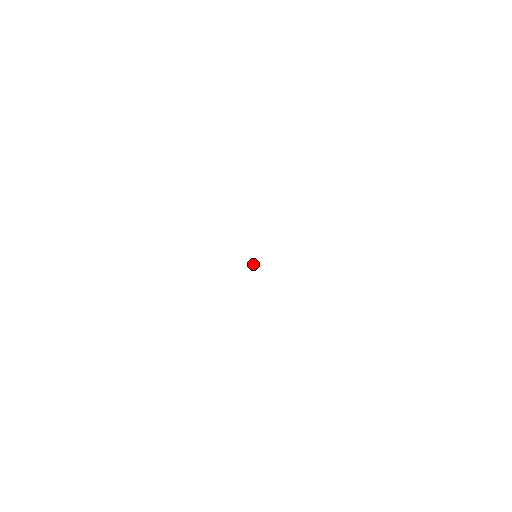
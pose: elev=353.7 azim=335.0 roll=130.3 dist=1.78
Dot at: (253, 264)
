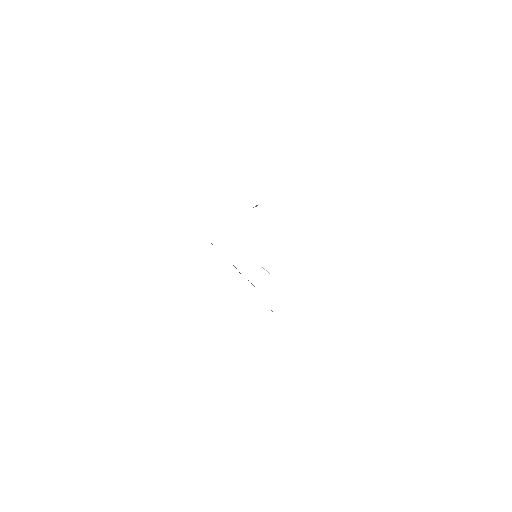
Dot at: occluded
